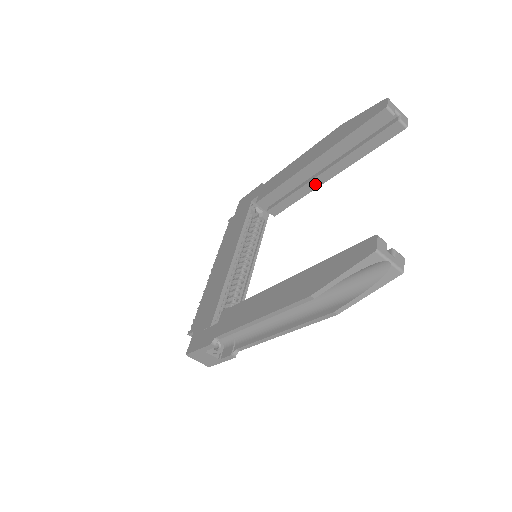
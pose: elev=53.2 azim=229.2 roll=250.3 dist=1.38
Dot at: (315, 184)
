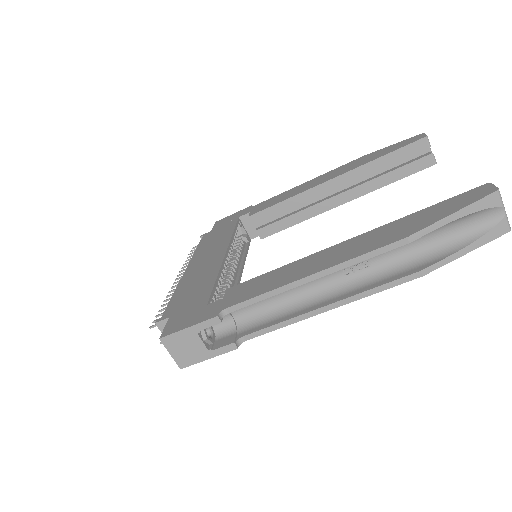
Dot at: (324, 207)
